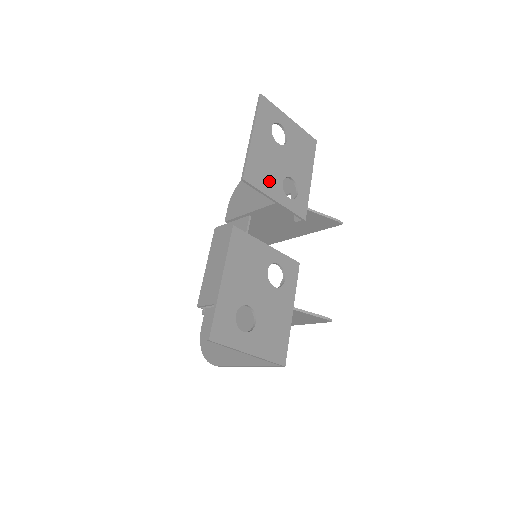
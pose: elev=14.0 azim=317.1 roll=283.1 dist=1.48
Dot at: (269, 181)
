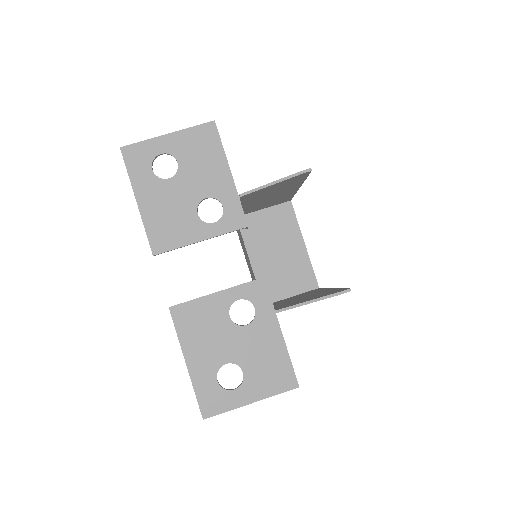
Dot at: (182, 229)
